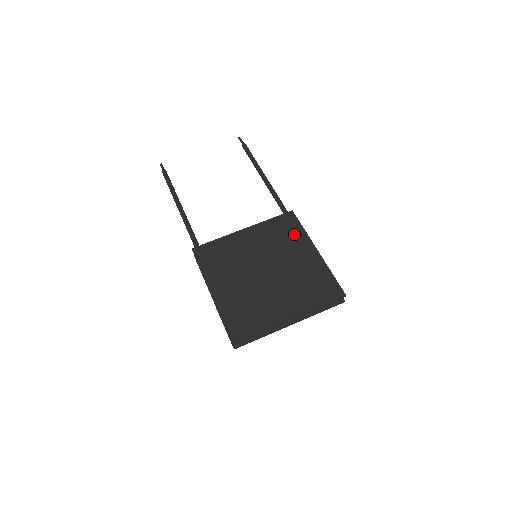
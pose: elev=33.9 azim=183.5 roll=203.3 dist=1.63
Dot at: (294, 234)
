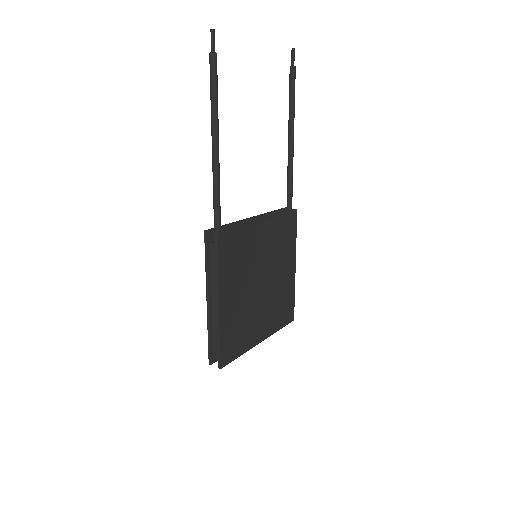
Dot at: (290, 242)
